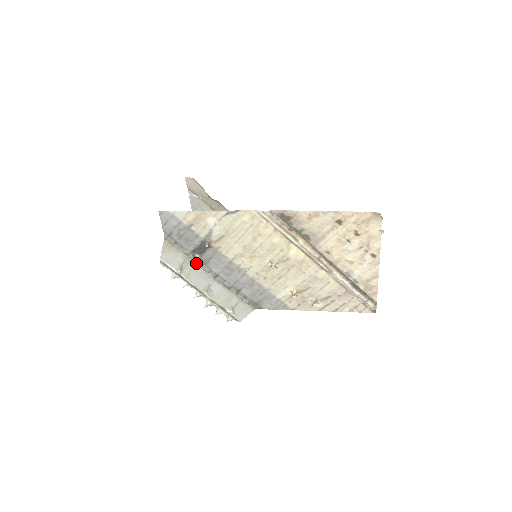
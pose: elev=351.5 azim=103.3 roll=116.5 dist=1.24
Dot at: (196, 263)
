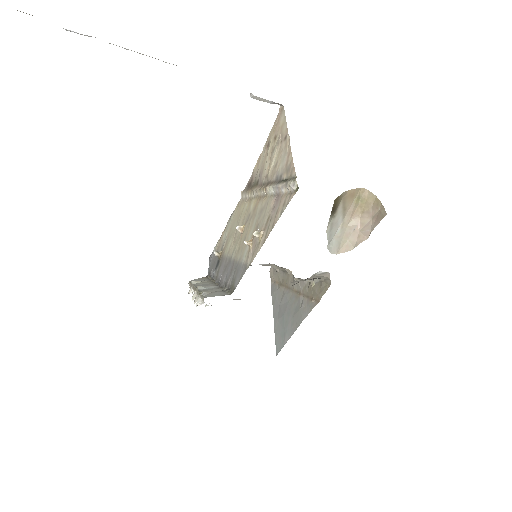
Dot at: (213, 281)
